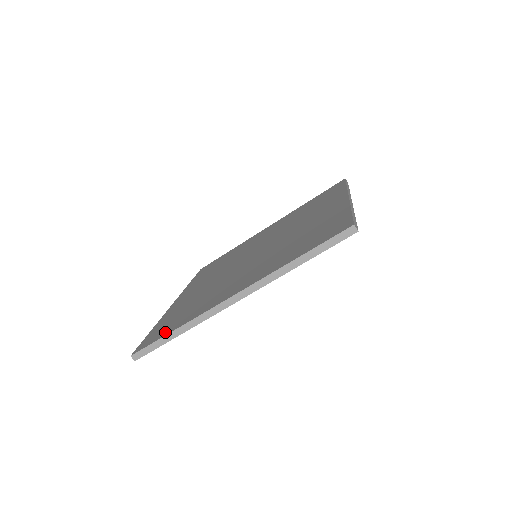
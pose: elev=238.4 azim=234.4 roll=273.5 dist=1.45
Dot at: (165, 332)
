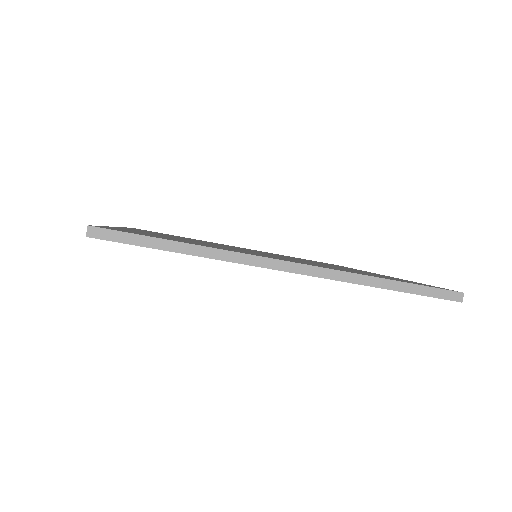
Dot at: (159, 237)
